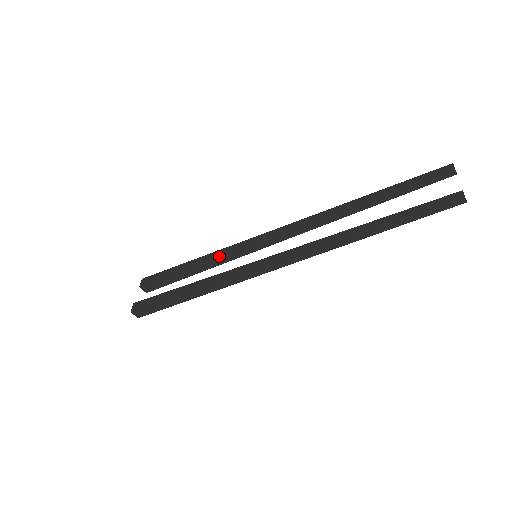
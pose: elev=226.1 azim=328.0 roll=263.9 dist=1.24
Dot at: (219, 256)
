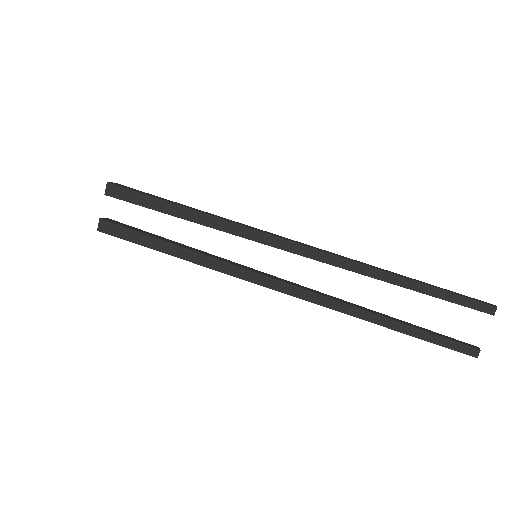
Dot at: (213, 228)
